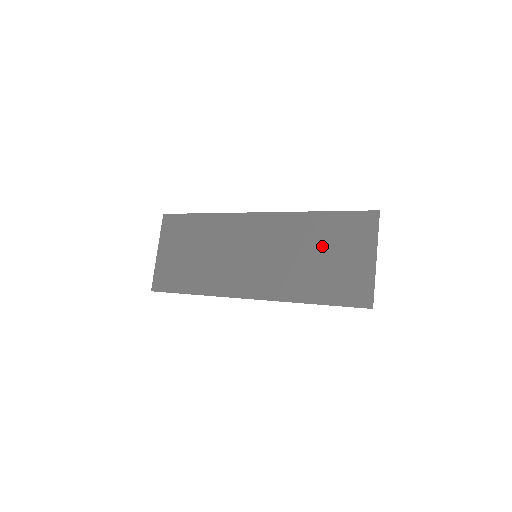
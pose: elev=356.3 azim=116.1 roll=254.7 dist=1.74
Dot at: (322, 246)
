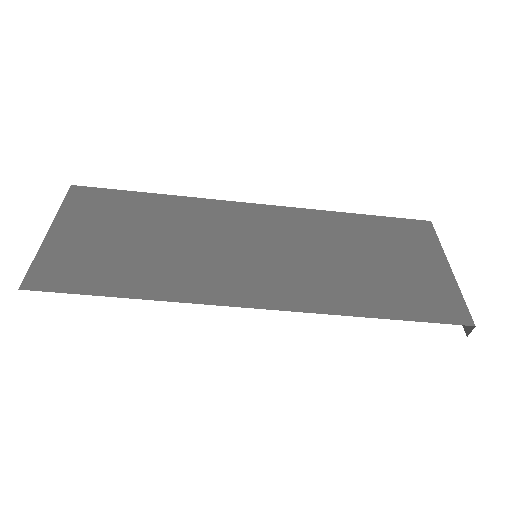
Dot at: (368, 248)
